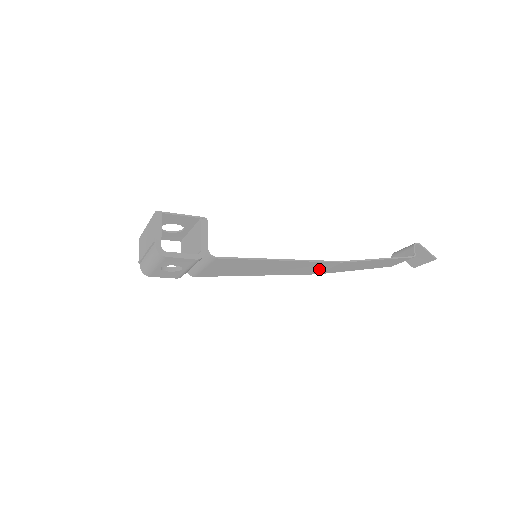
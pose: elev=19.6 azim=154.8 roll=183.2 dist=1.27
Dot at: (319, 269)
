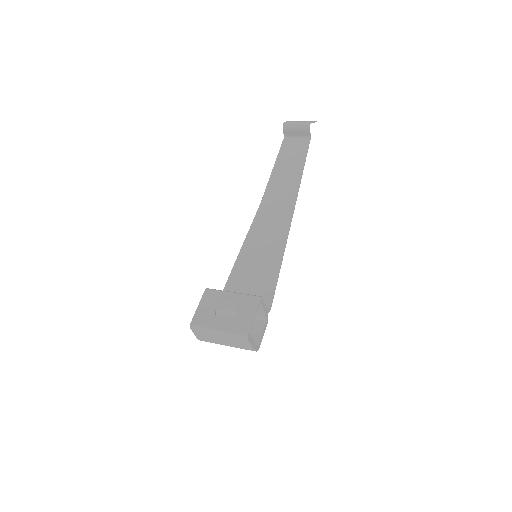
Dot at: (273, 211)
